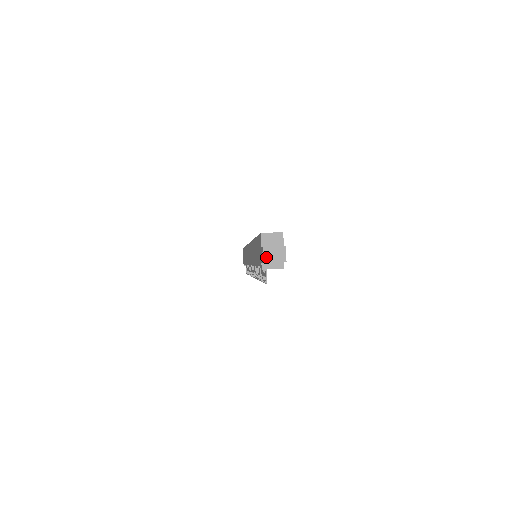
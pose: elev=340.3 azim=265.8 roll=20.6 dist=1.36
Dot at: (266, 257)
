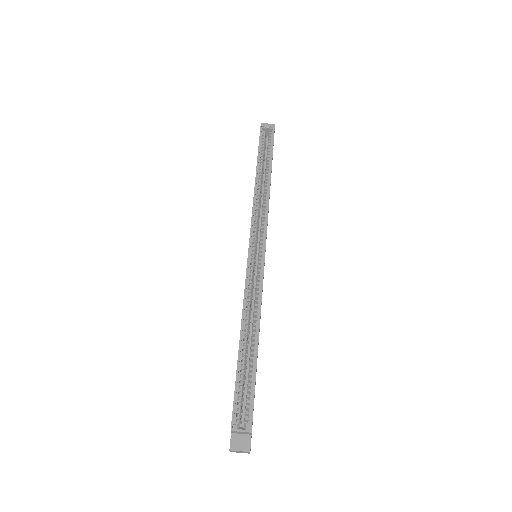
Dot at: occluded
